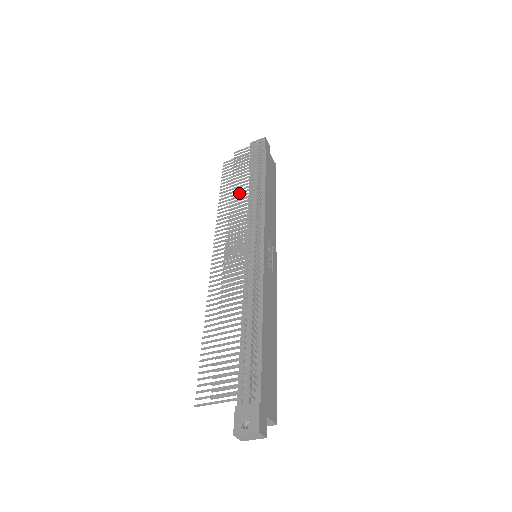
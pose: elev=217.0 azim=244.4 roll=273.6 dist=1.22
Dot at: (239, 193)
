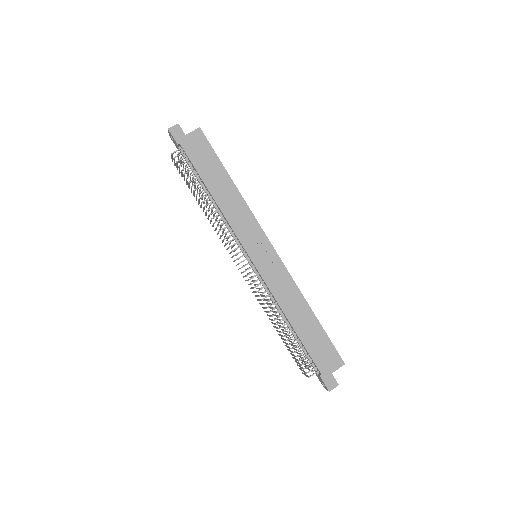
Dot at: (206, 214)
